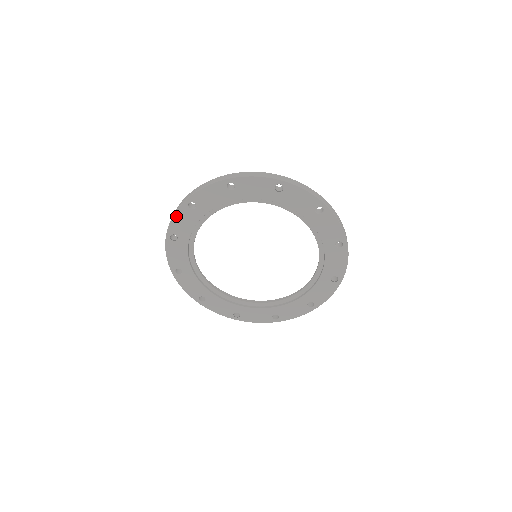
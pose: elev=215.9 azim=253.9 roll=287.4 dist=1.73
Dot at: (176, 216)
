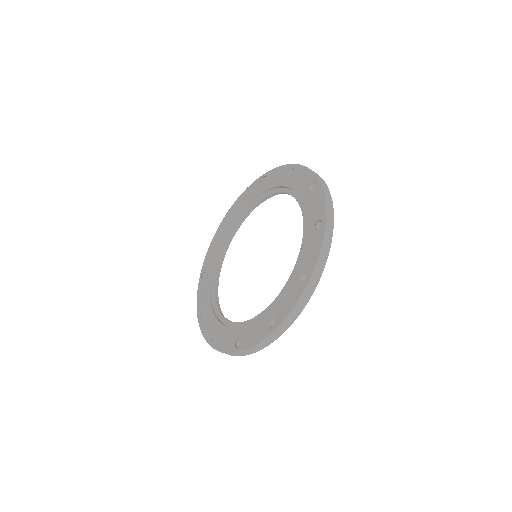
Dot at: (207, 254)
